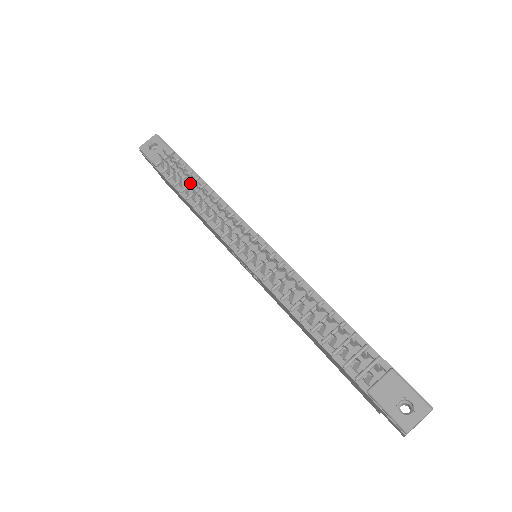
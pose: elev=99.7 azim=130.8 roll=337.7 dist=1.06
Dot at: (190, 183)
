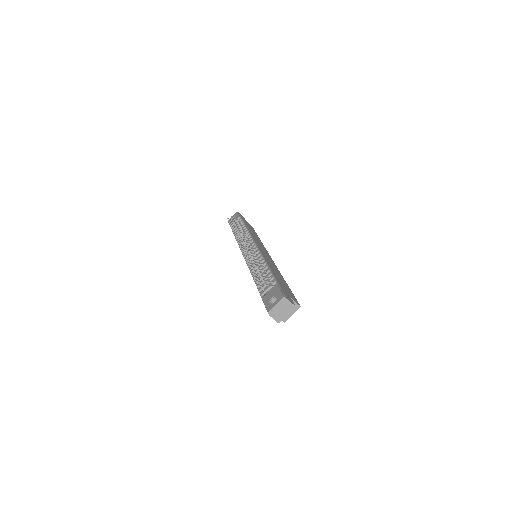
Dot at: occluded
